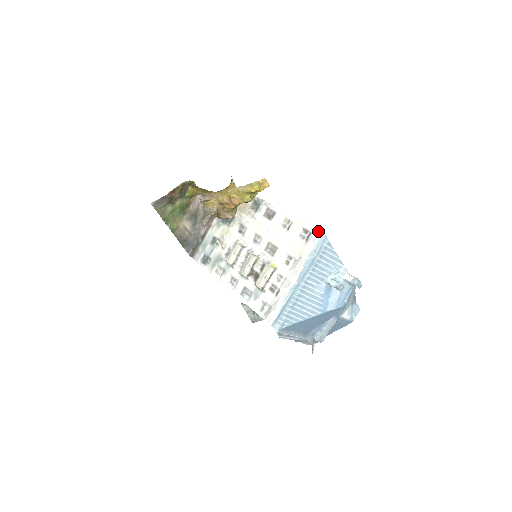
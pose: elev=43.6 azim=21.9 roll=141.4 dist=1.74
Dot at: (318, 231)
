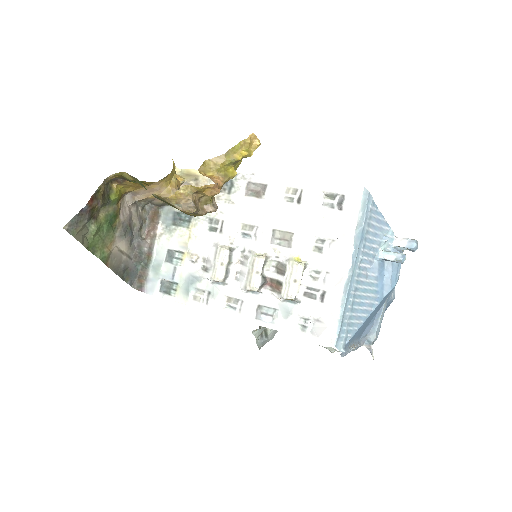
Dot at: (358, 189)
